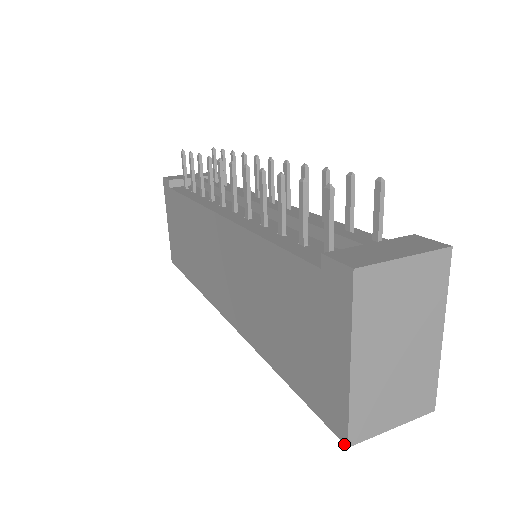
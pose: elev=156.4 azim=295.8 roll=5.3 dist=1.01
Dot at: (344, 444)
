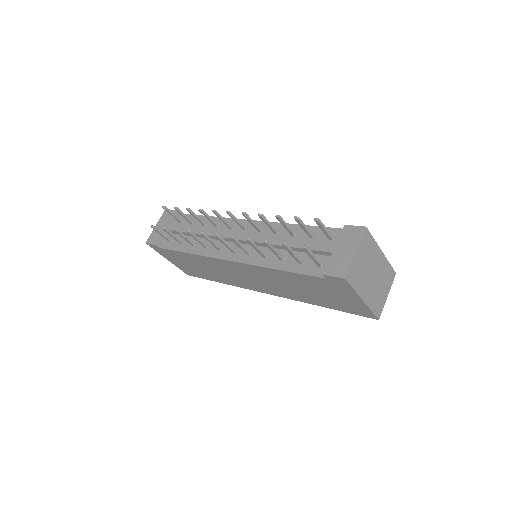
Dot at: occluded
